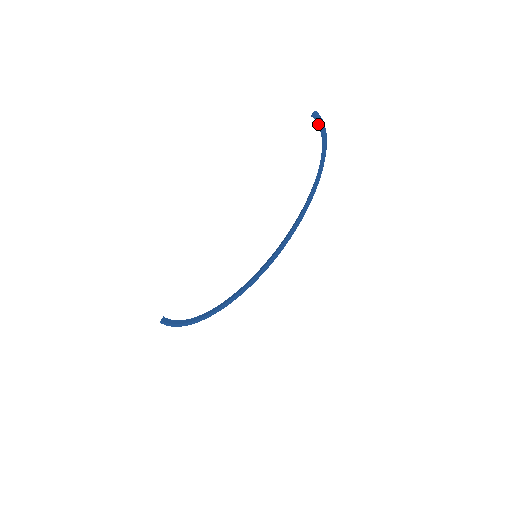
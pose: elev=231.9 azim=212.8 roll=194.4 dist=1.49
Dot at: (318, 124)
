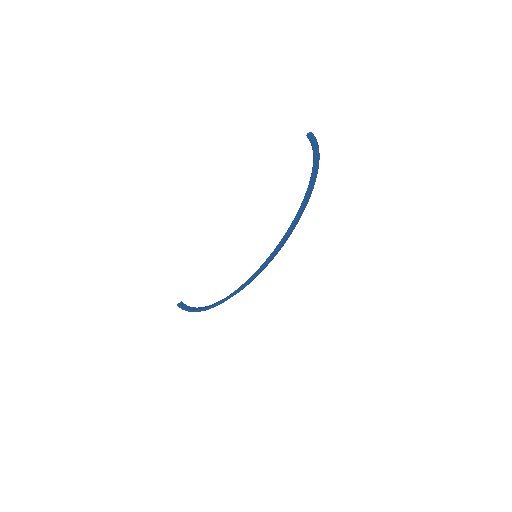
Dot at: (311, 143)
